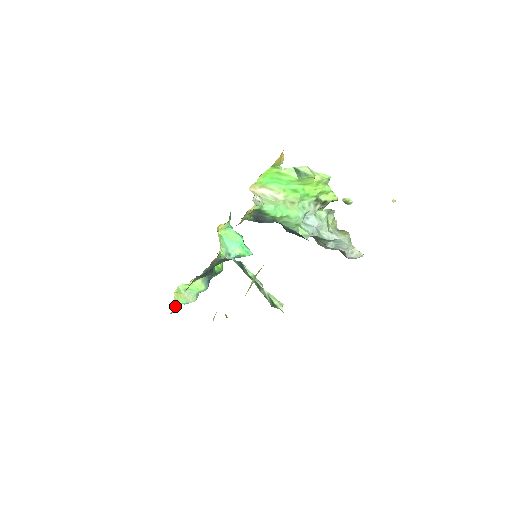
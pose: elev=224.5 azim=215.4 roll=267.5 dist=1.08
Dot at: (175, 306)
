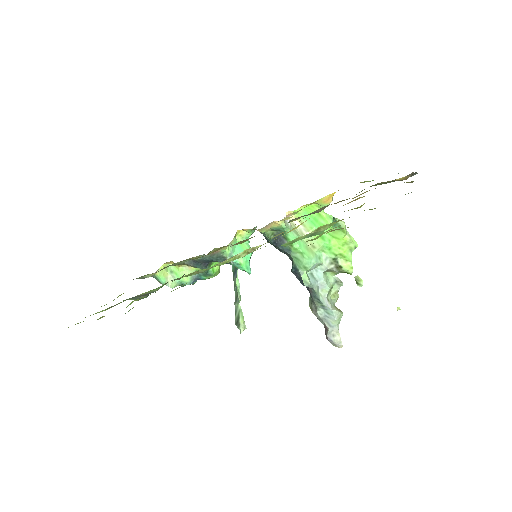
Dot at: occluded
